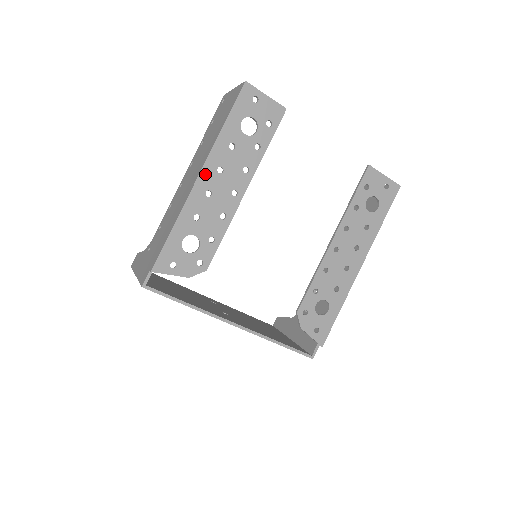
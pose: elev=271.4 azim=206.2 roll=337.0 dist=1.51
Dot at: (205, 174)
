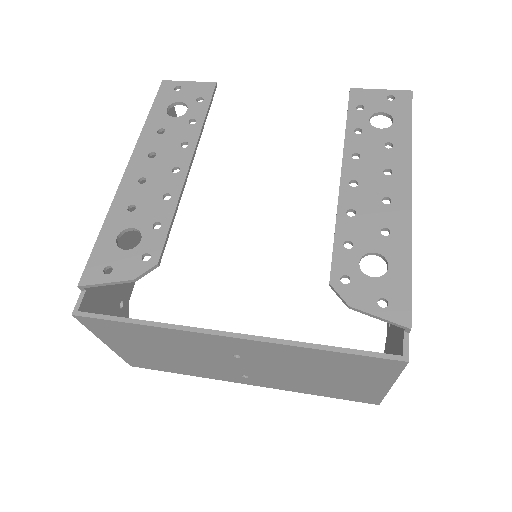
Dot at: (134, 164)
